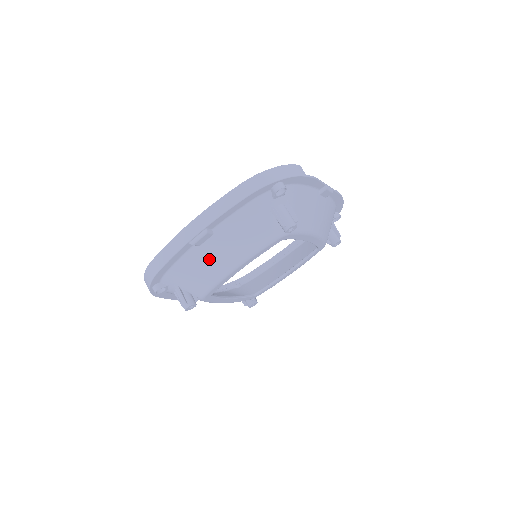
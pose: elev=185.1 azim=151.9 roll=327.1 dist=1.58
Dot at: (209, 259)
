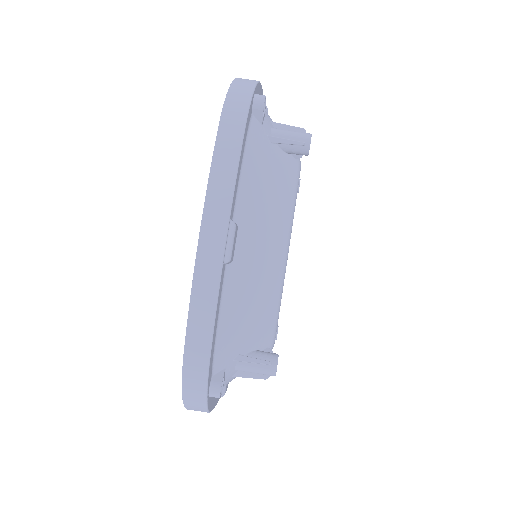
Dot at: (254, 271)
